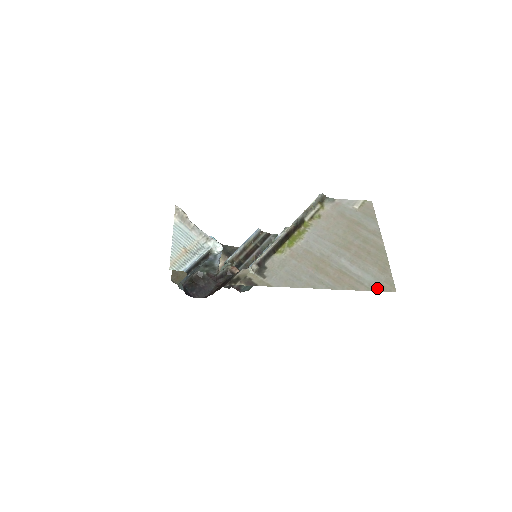
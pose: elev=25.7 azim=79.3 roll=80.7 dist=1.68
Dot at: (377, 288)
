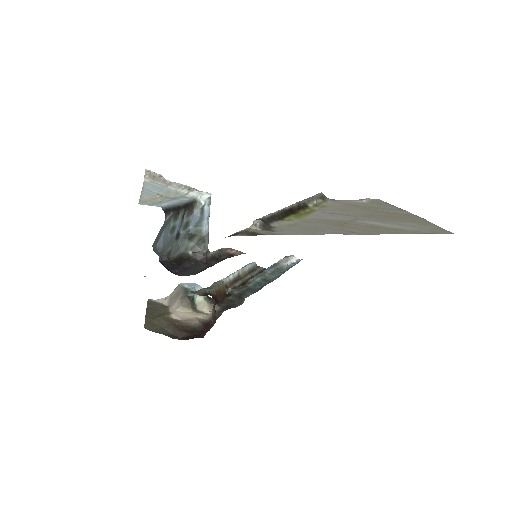
Dot at: (426, 232)
